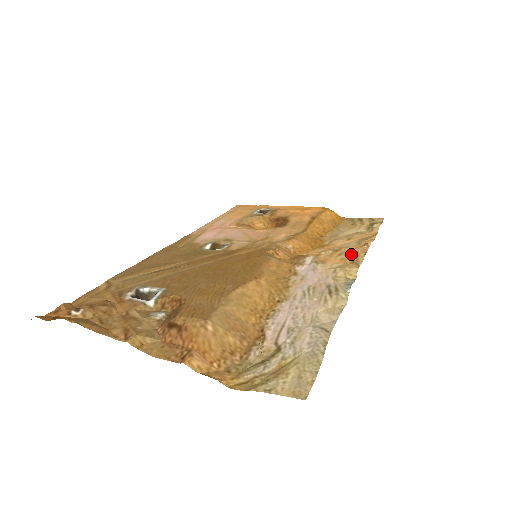
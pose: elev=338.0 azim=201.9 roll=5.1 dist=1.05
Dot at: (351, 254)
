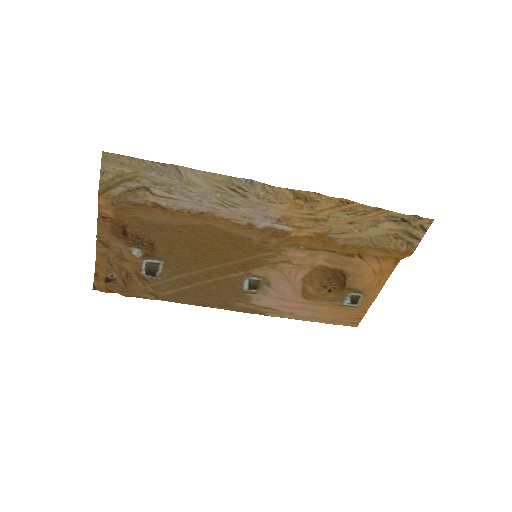
Dot at: (312, 205)
